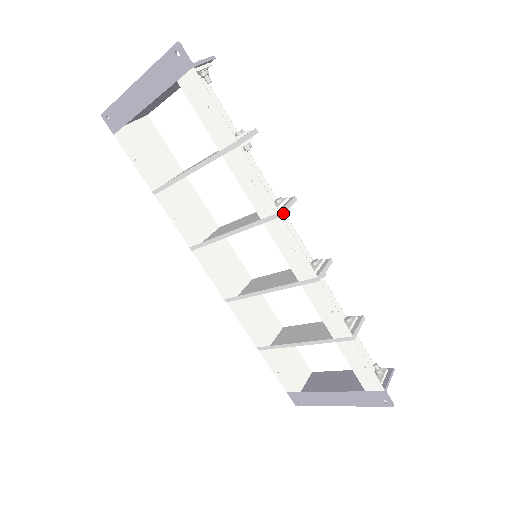
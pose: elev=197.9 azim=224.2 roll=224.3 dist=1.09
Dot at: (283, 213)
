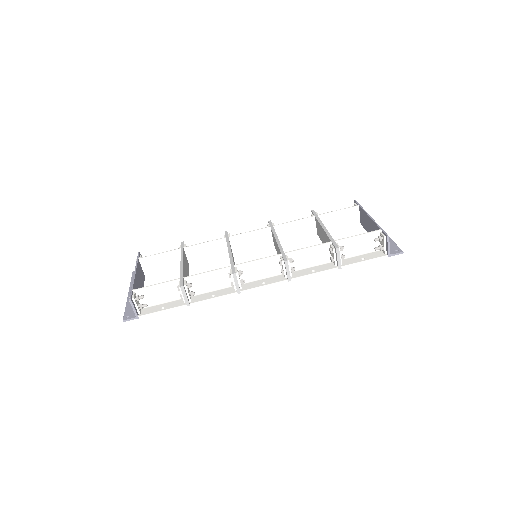
Dot at: (239, 290)
